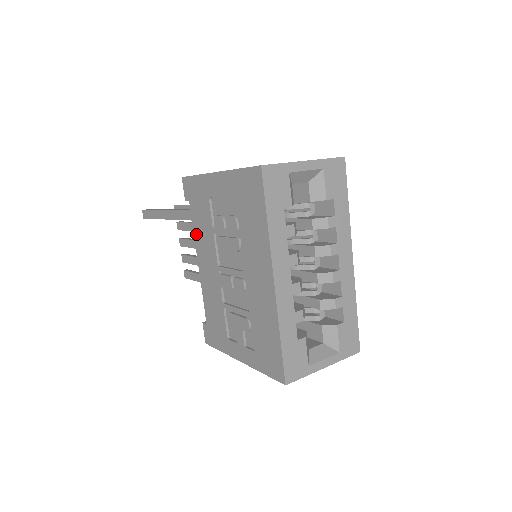
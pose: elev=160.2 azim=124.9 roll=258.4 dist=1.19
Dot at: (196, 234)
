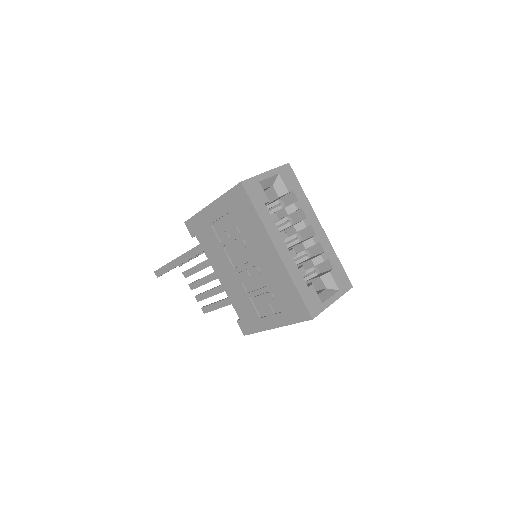
Dot at: (209, 256)
